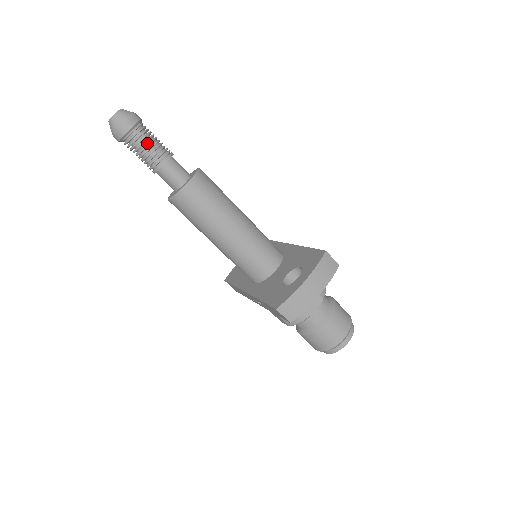
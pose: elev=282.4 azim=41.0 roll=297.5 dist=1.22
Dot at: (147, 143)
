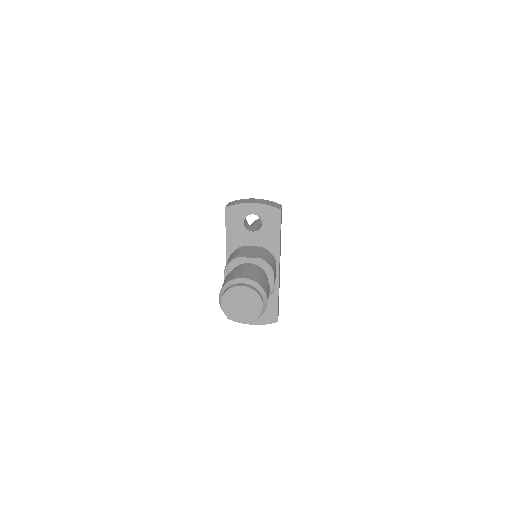
Dot at: occluded
